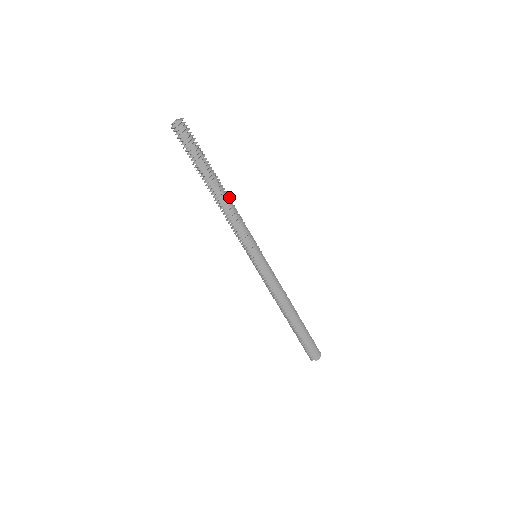
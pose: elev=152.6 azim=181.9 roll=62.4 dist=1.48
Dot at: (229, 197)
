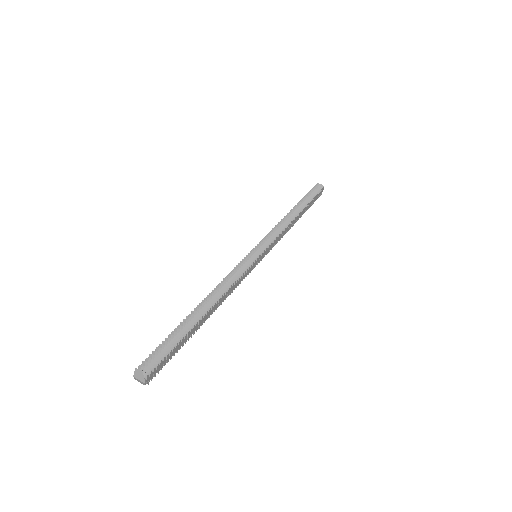
Dot at: (213, 294)
